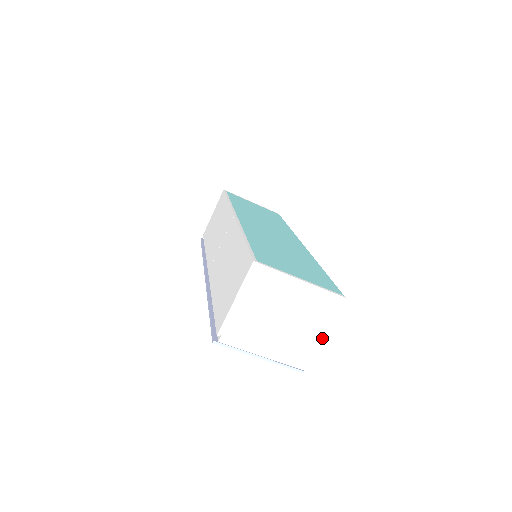
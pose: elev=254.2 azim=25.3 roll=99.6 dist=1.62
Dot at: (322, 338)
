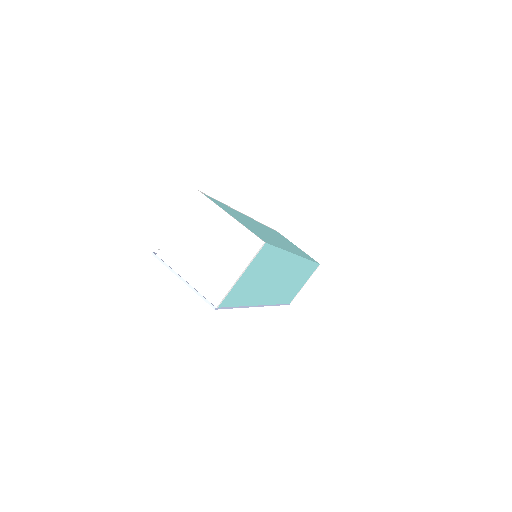
Dot at: (238, 278)
